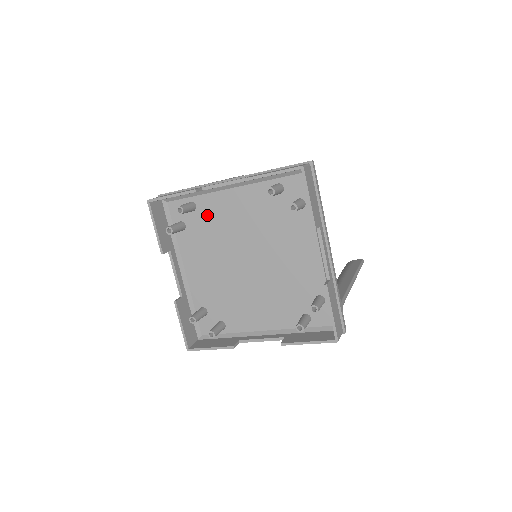
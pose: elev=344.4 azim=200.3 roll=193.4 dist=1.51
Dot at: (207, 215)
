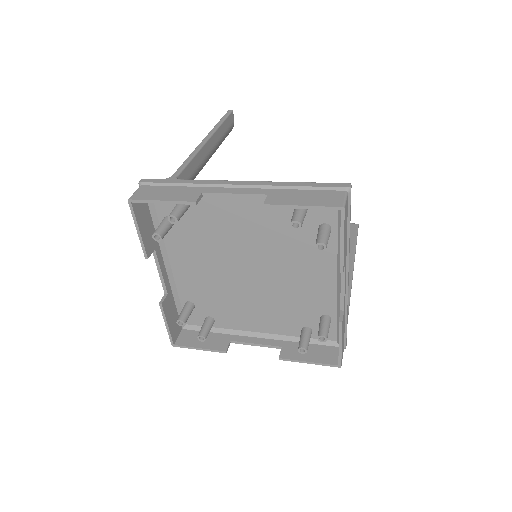
Dot at: (204, 216)
